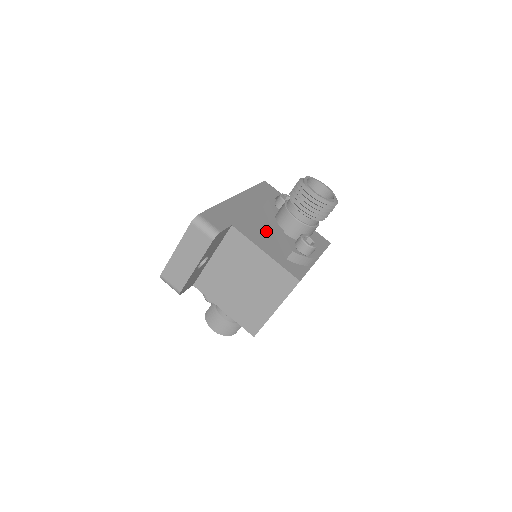
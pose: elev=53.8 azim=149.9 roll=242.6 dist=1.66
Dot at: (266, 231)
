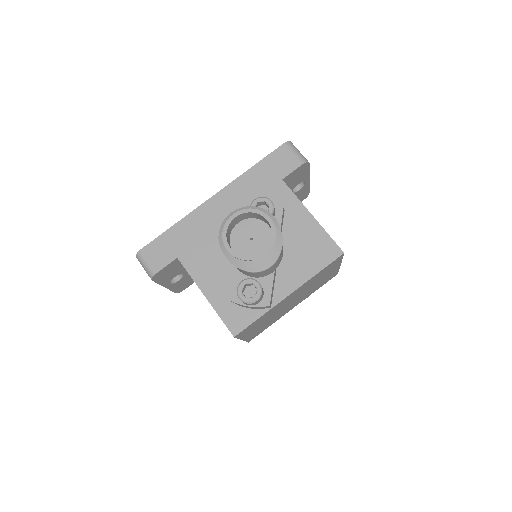
Dot at: occluded
